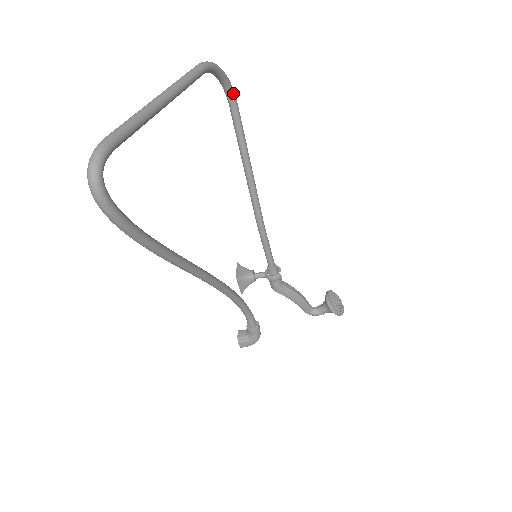
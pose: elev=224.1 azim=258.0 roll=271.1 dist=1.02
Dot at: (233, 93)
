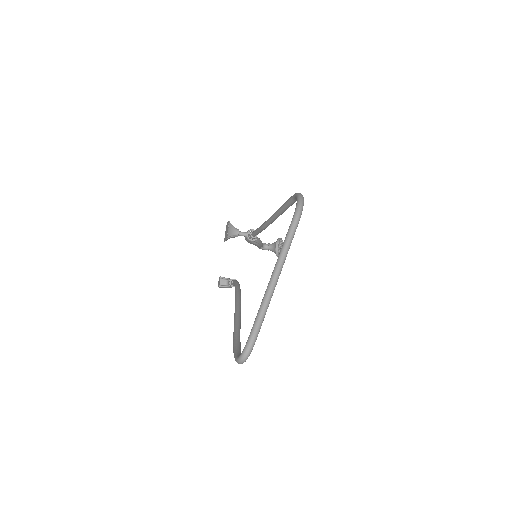
Dot at: occluded
